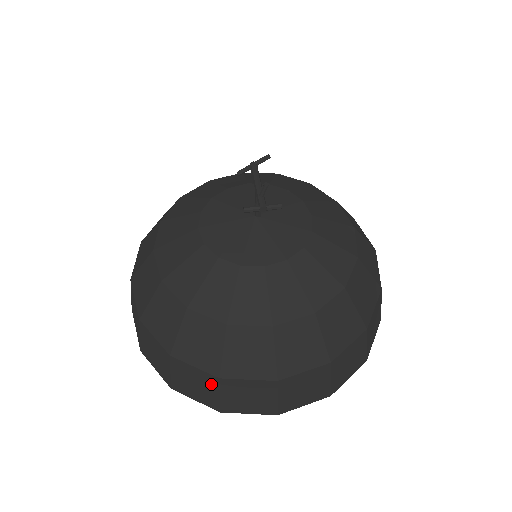
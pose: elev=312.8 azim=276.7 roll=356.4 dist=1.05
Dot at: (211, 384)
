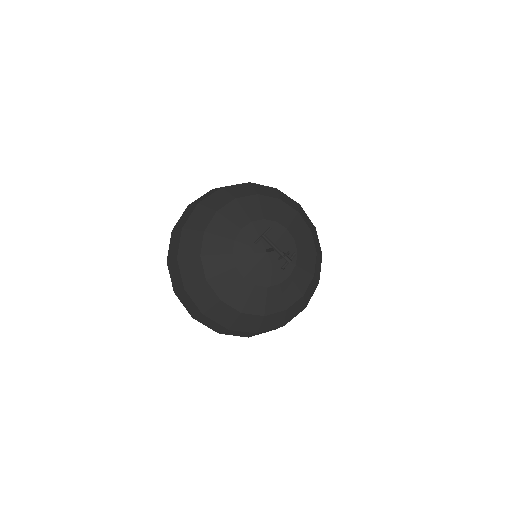
Dot at: occluded
